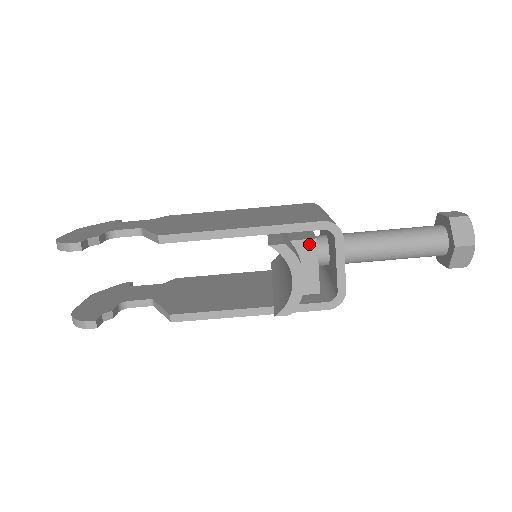
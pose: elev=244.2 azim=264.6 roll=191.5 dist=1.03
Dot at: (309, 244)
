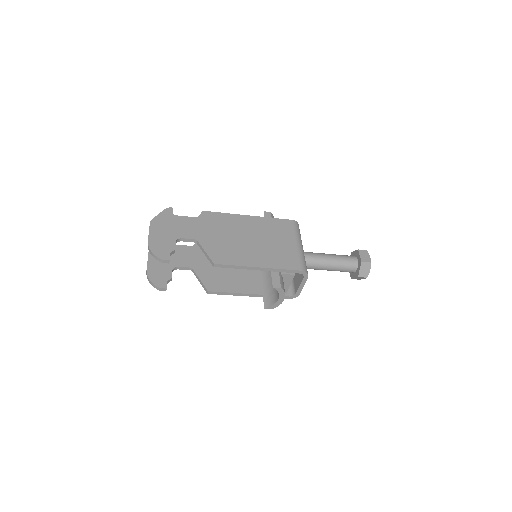
Dot at: (290, 276)
